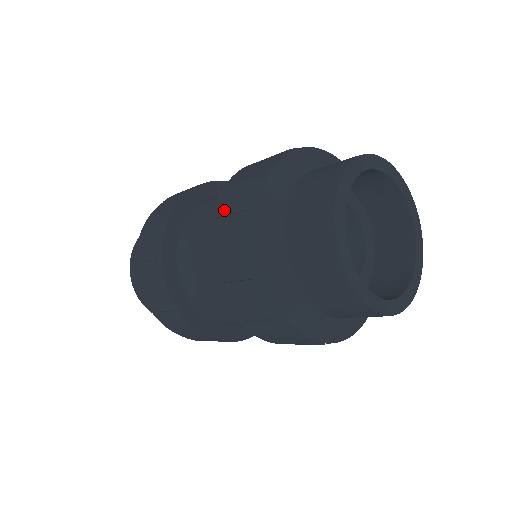
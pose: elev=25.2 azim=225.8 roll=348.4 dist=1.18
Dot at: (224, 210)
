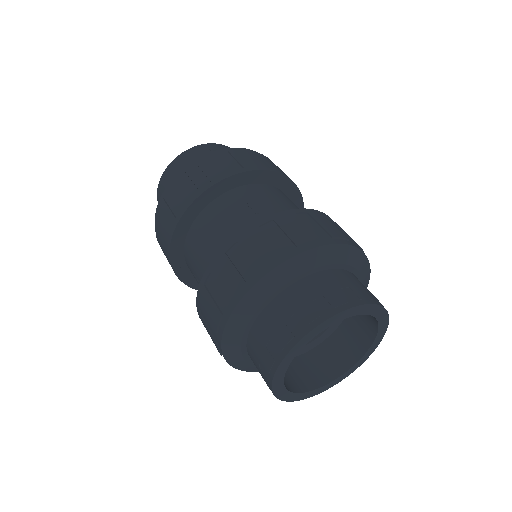
Dot at: (283, 222)
